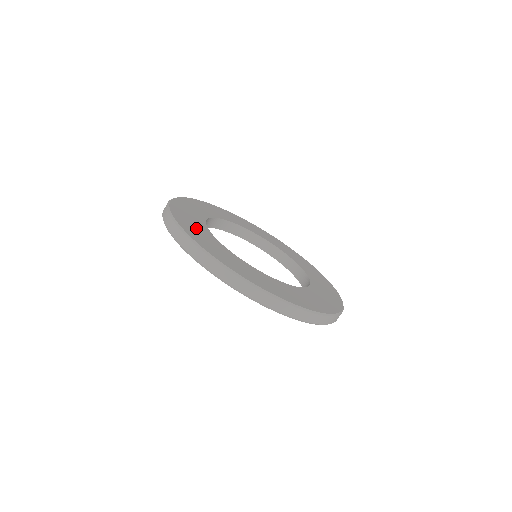
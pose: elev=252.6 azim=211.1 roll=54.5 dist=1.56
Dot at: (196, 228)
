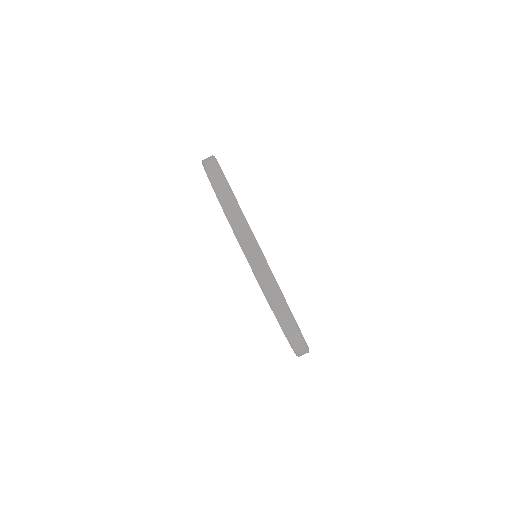
Dot at: occluded
